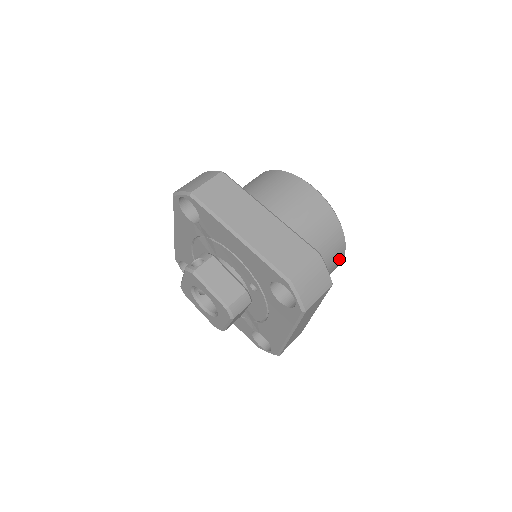
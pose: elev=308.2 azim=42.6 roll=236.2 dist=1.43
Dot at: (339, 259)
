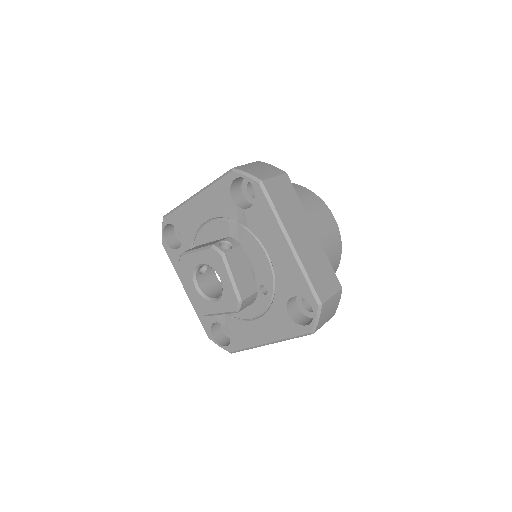
Dot at: occluded
